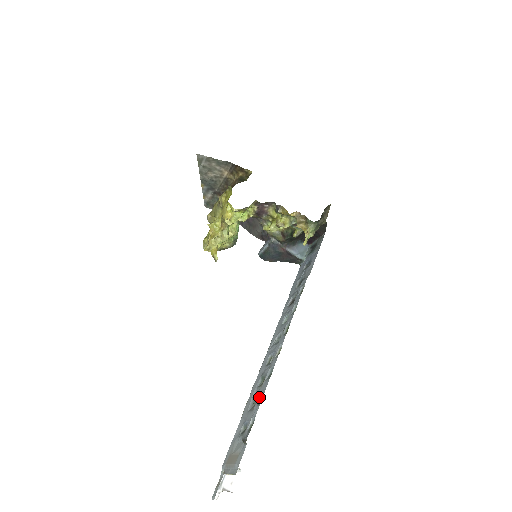
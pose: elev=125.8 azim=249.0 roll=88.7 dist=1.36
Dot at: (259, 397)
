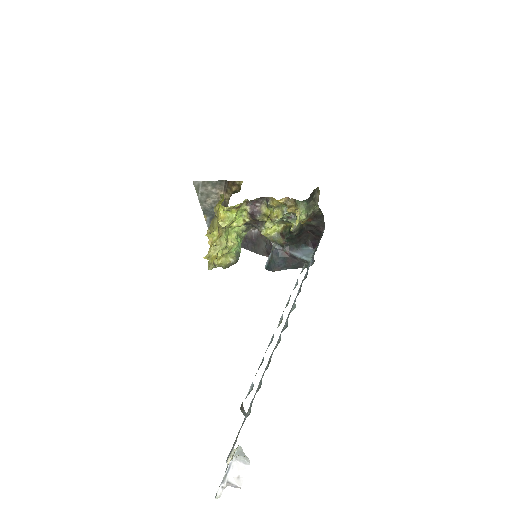
Dot at: (259, 366)
